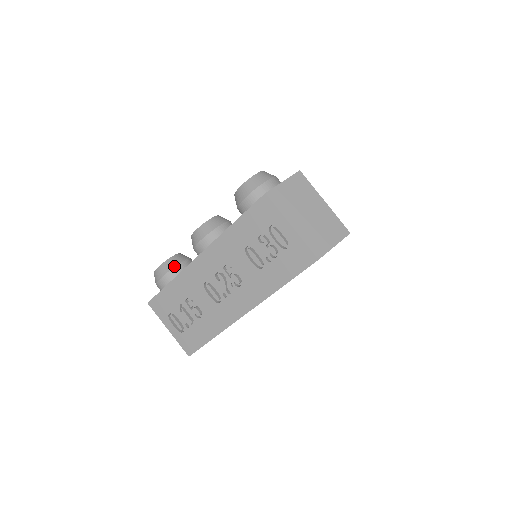
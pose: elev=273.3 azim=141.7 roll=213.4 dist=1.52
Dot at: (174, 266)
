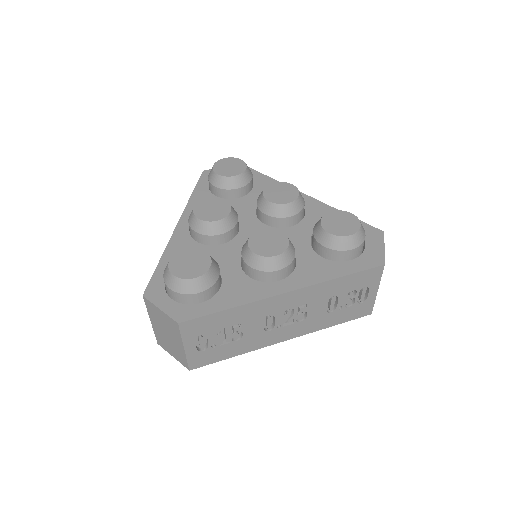
Dot at: (217, 279)
